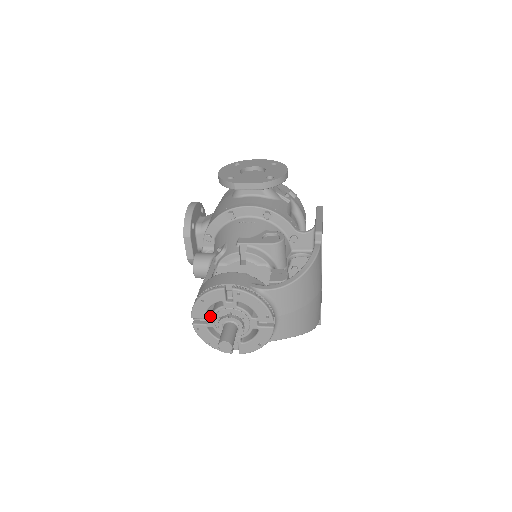
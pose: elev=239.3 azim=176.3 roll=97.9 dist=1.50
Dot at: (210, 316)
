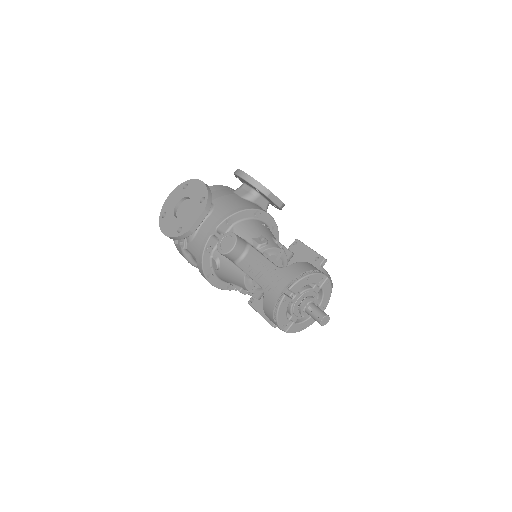
Dot at: (300, 293)
